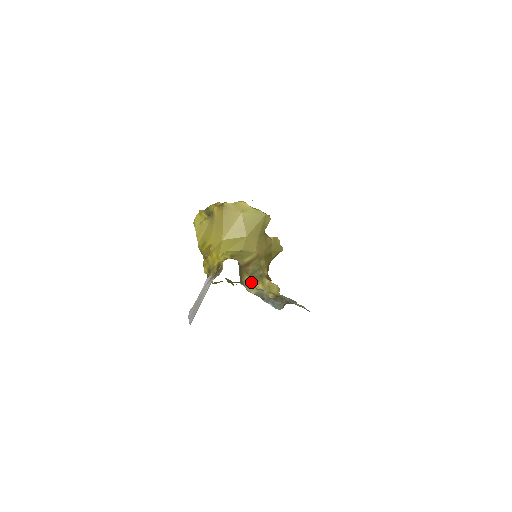
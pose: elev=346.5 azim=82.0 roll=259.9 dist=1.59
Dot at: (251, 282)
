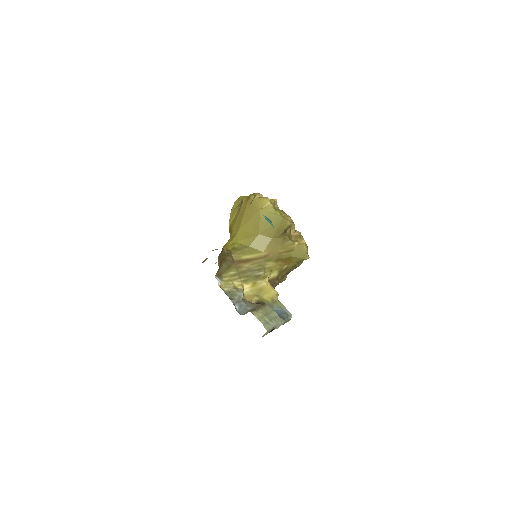
Dot at: (236, 279)
